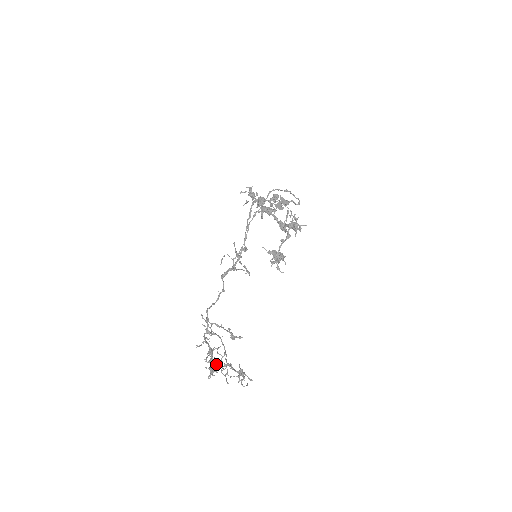
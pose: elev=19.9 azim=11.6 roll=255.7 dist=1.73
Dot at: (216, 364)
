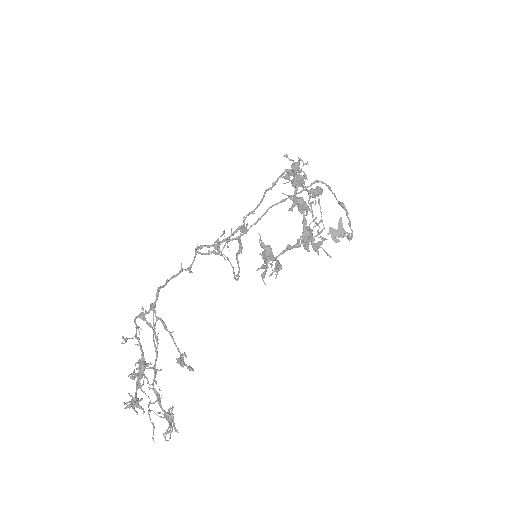
Dot at: occluded
